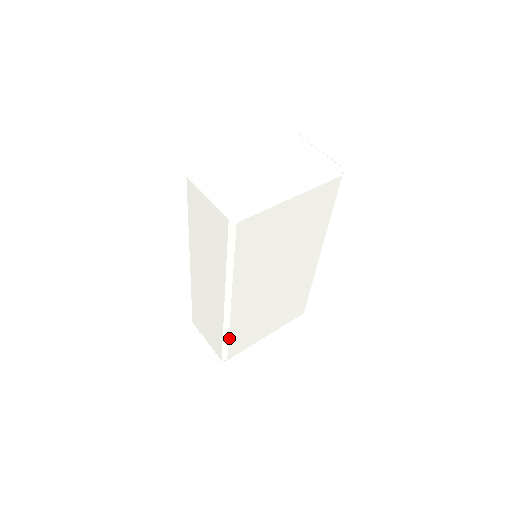
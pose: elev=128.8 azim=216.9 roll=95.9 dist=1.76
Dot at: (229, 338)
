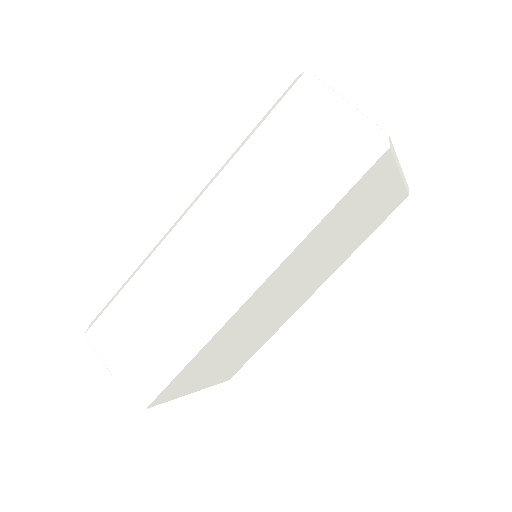
Dot at: (191, 360)
